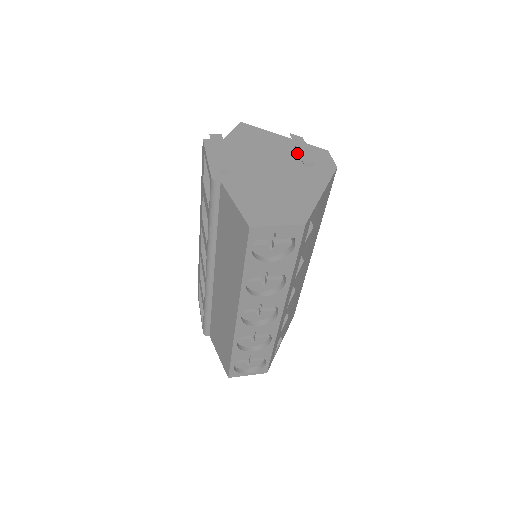
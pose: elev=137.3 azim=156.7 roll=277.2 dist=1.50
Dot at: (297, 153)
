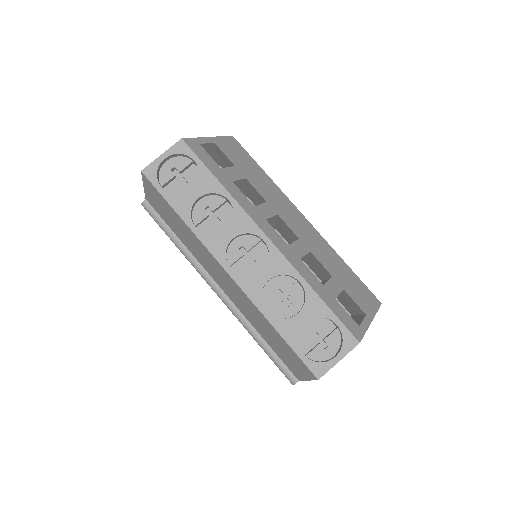
Dot at: occluded
